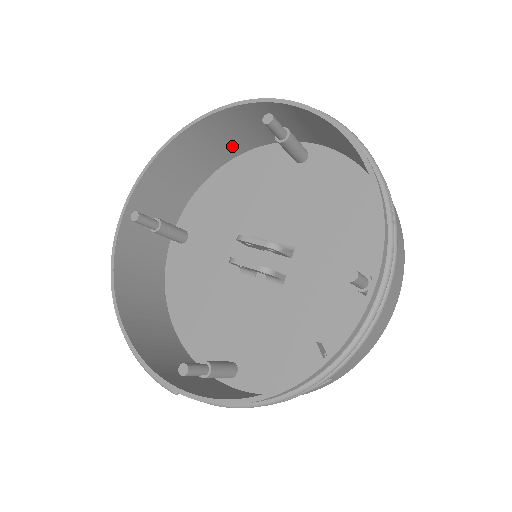
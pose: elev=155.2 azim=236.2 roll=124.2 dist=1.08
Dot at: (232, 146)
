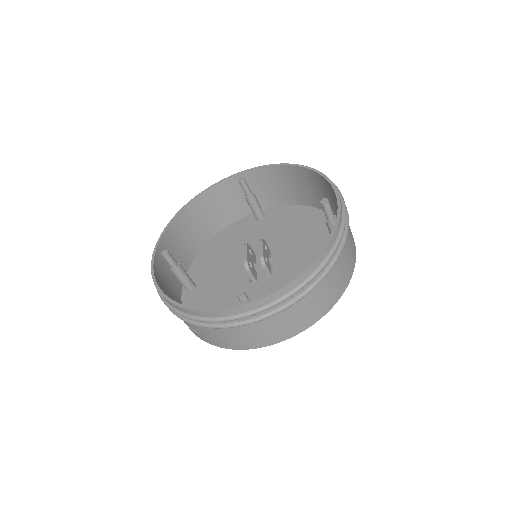
Dot at: occluded
